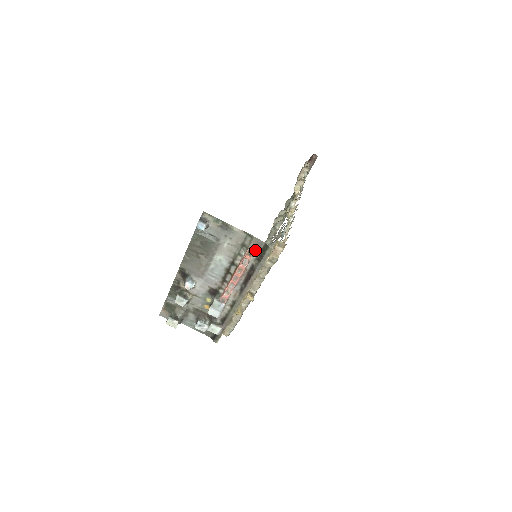
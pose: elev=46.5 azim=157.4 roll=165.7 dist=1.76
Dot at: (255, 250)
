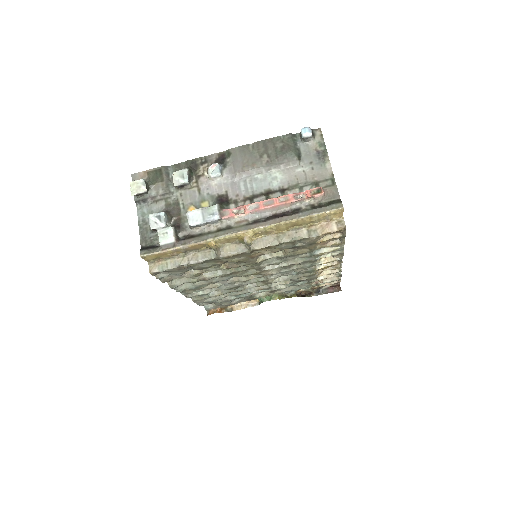
Dot at: (324, 194)
